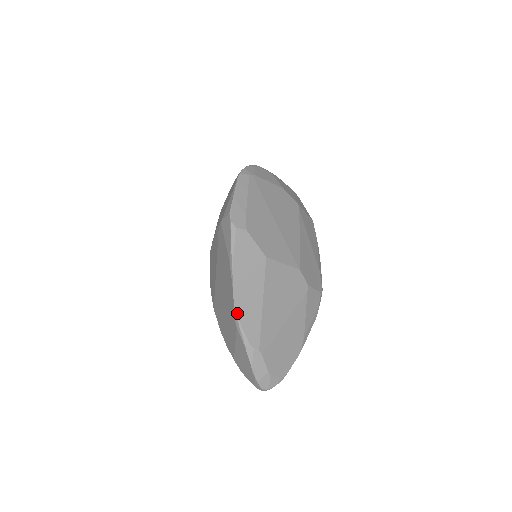
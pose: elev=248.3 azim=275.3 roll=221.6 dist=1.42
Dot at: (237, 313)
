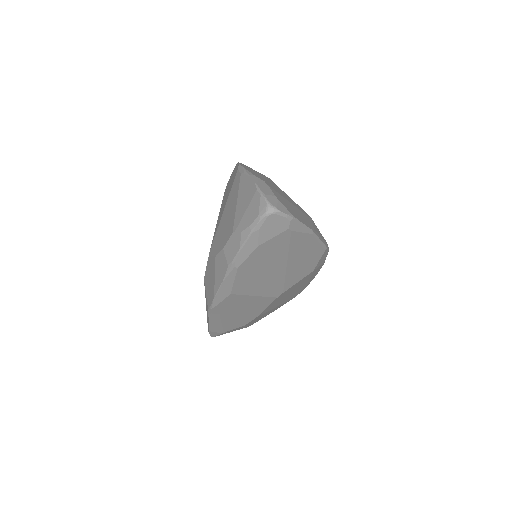
Dot at: (242, 166)
